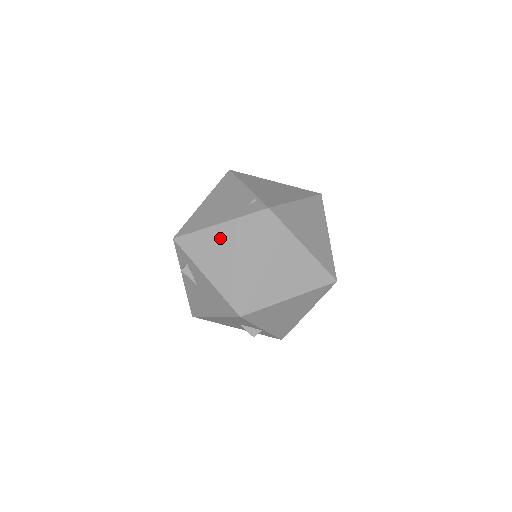
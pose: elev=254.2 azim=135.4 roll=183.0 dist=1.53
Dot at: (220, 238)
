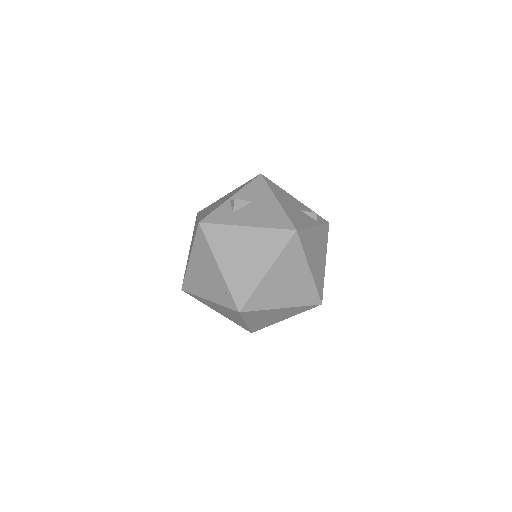
Dot at: (214, 305)
